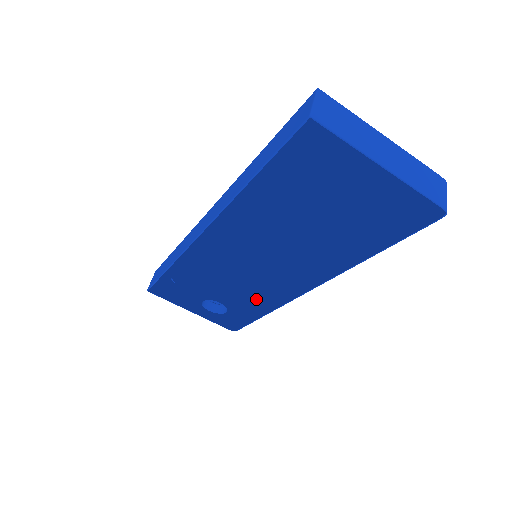
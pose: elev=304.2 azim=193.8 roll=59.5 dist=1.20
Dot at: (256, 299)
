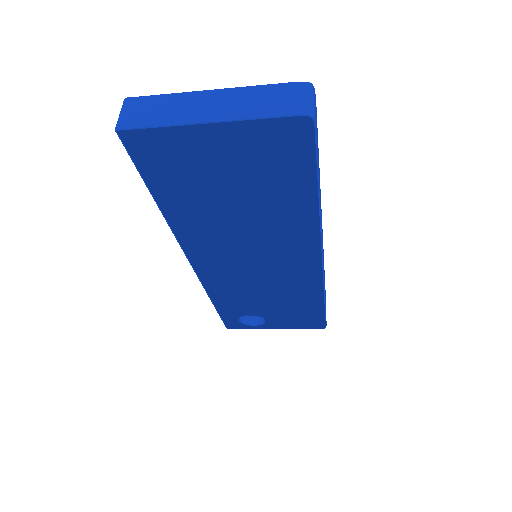
Dot at: (286, 294)
